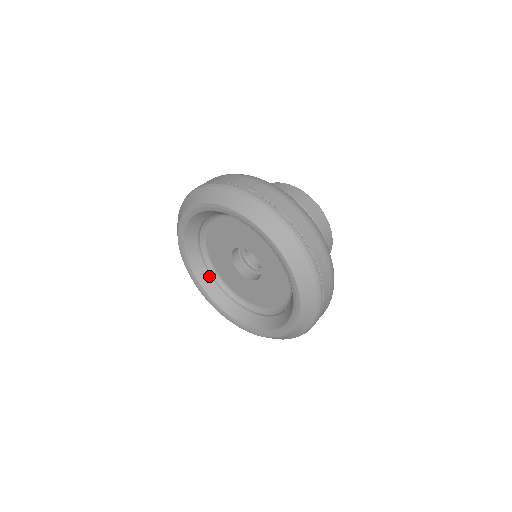
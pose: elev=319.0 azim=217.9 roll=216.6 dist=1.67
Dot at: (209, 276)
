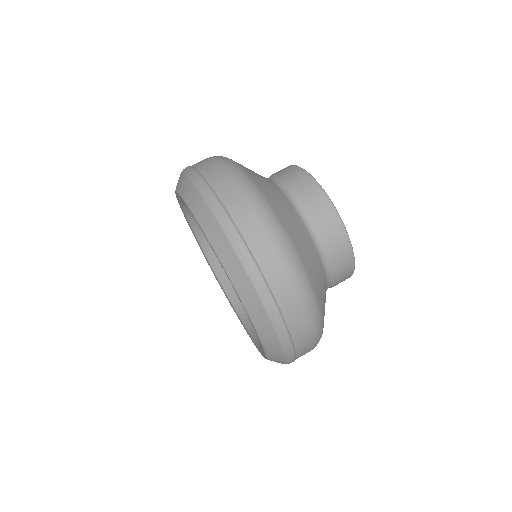
Dot at: occluded
